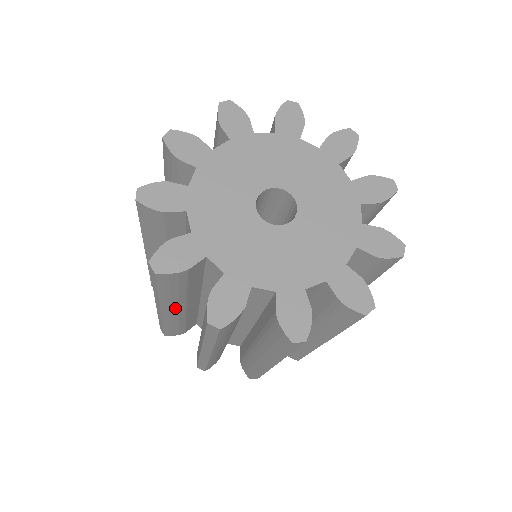
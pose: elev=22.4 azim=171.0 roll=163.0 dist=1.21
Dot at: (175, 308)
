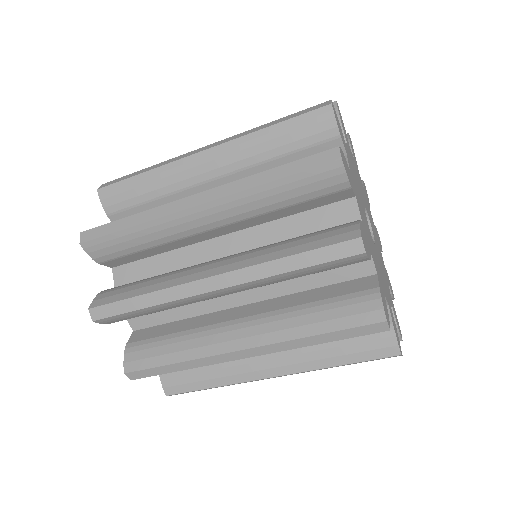
Dot at: occluded
